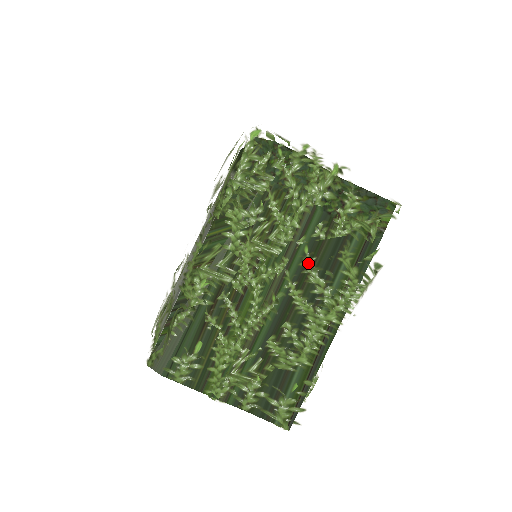
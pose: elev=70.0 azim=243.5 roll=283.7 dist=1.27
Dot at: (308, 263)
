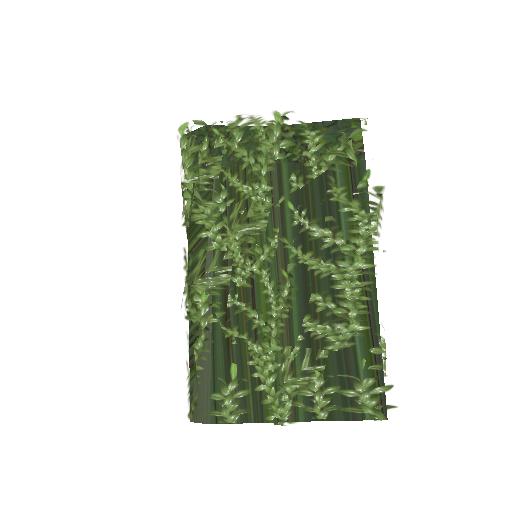
Dot at: (301, 219)
